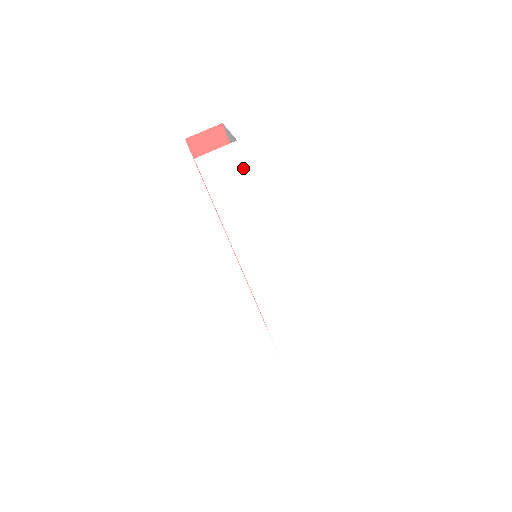
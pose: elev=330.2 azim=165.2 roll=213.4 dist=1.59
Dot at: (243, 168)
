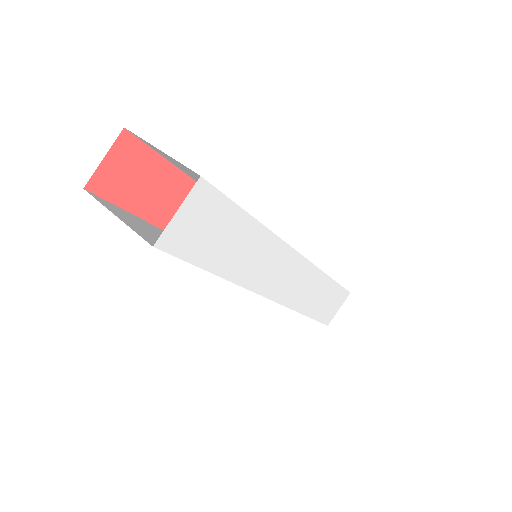
Dot at: (223, 202)
